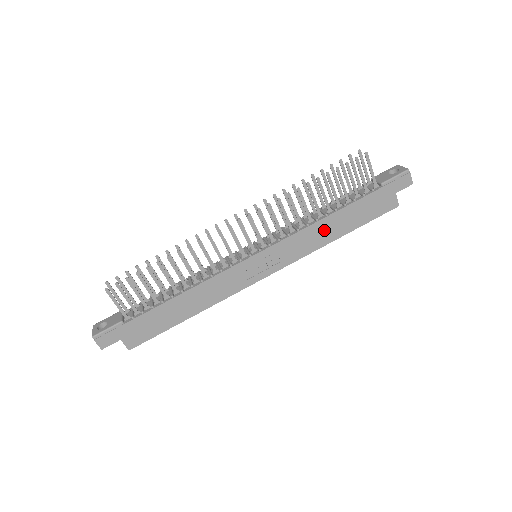
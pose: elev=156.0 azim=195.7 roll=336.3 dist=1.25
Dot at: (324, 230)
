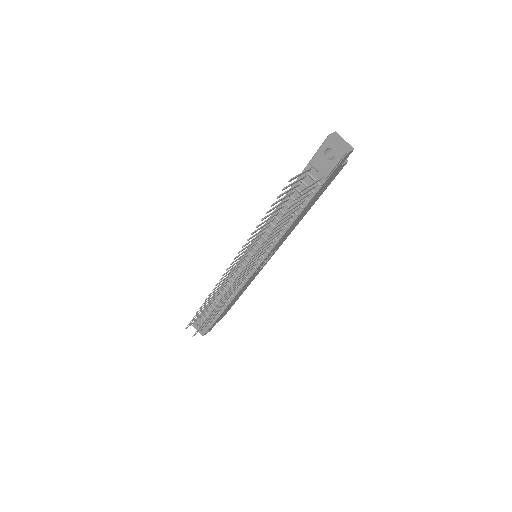
Dot at: (296, 222)
